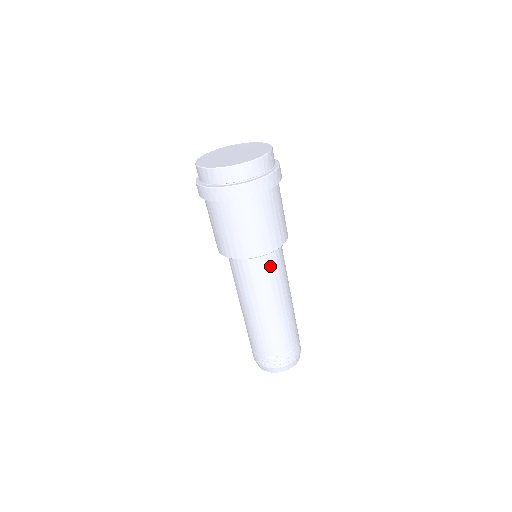
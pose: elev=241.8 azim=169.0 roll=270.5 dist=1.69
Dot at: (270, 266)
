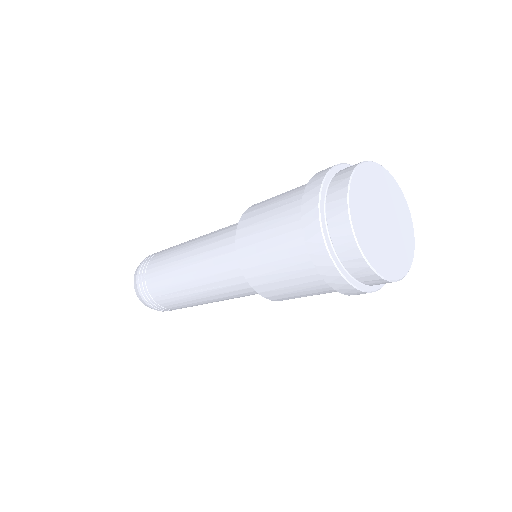
Dot at: (242, 286)
